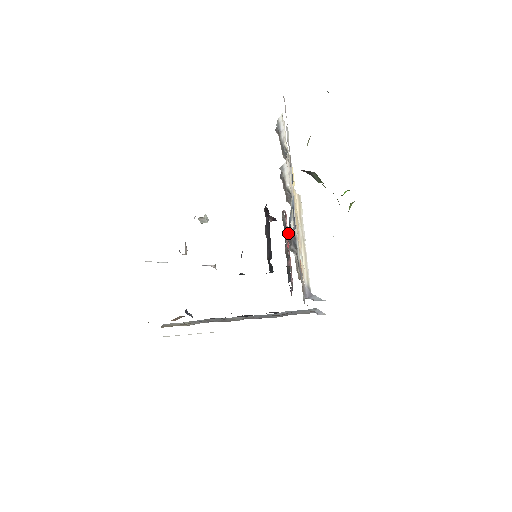
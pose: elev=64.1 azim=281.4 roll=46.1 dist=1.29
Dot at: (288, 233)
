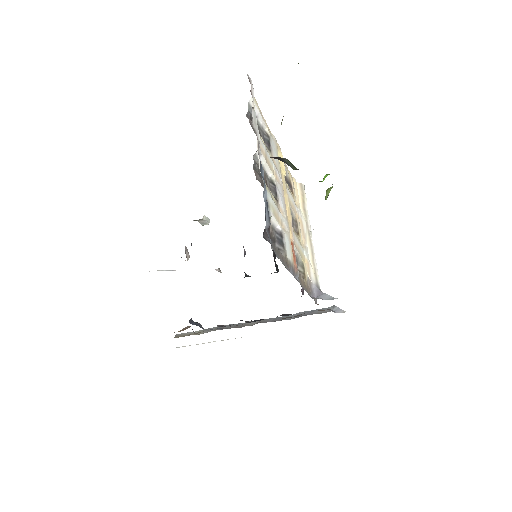
Dot at: (265, 231)
